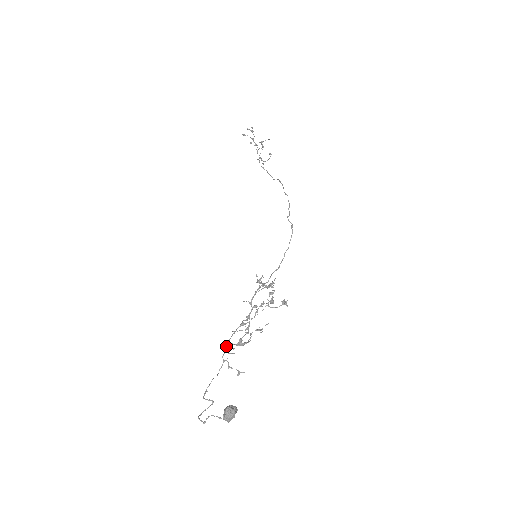
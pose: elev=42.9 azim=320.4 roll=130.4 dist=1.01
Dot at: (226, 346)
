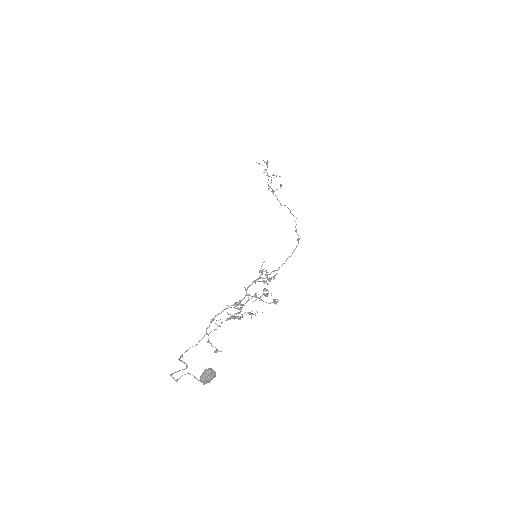
Dot at: (214, 319)
